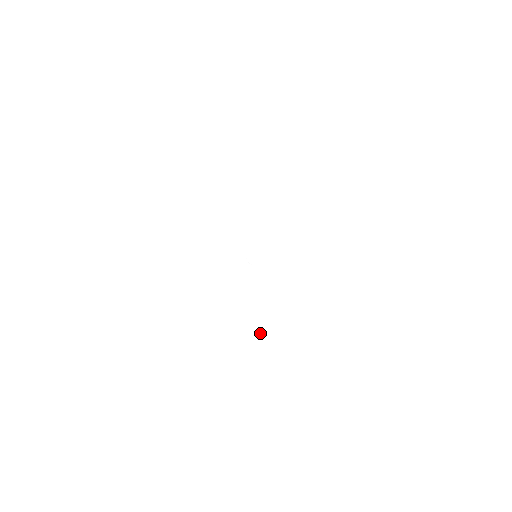
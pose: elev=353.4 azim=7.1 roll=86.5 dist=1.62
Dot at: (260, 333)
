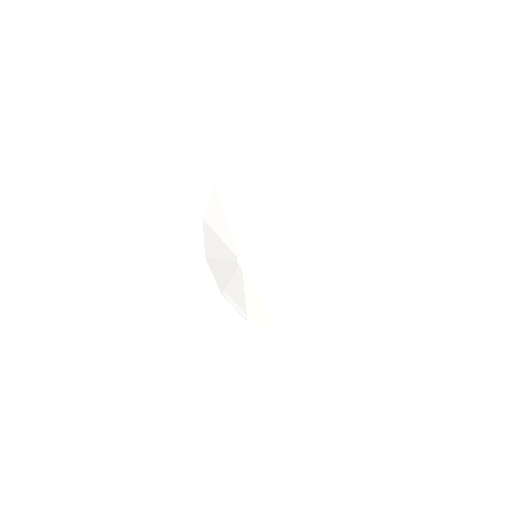
Dot at: (221, 292)
